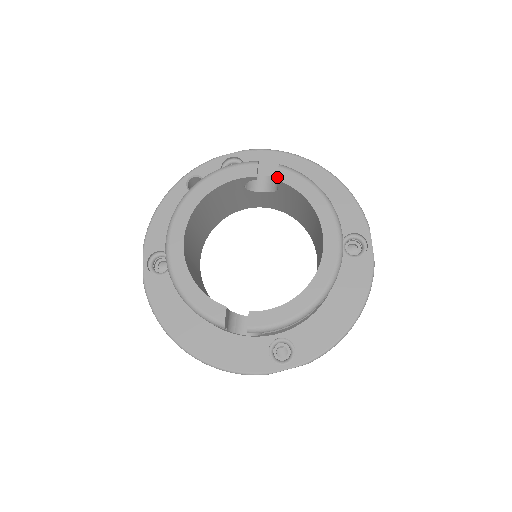
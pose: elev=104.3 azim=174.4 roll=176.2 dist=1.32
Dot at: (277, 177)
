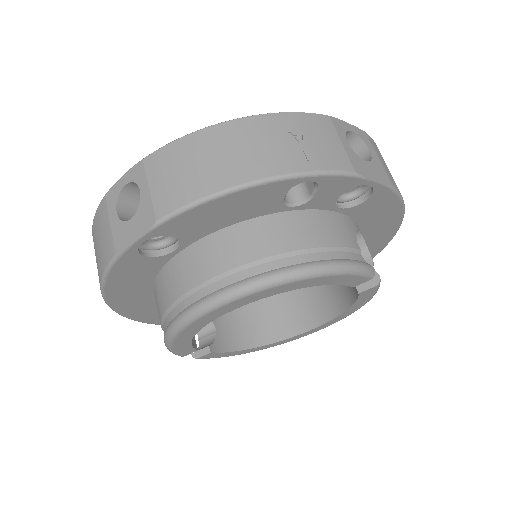
Dot at: (363, 292)
